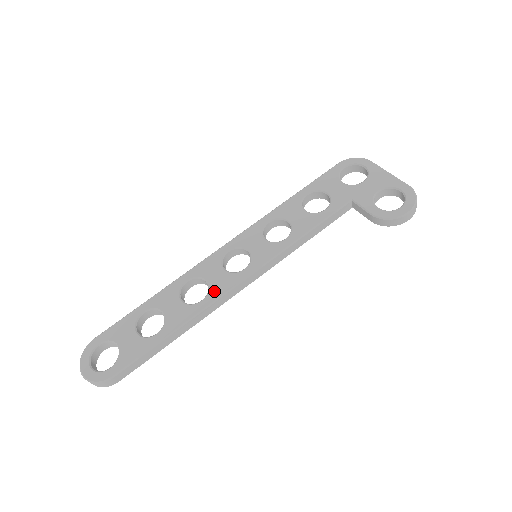
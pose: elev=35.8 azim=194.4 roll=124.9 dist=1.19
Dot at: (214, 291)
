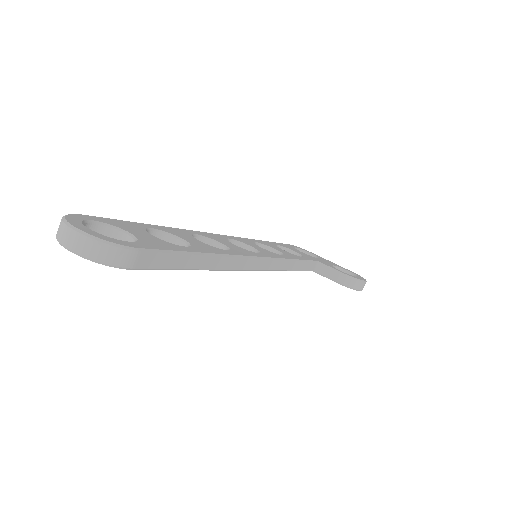
Dot at: (237, 250)
